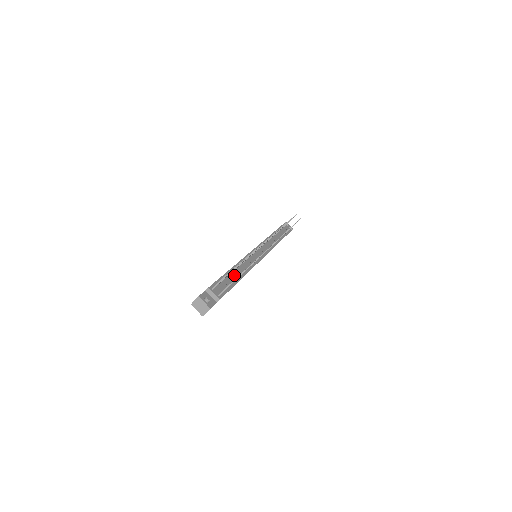
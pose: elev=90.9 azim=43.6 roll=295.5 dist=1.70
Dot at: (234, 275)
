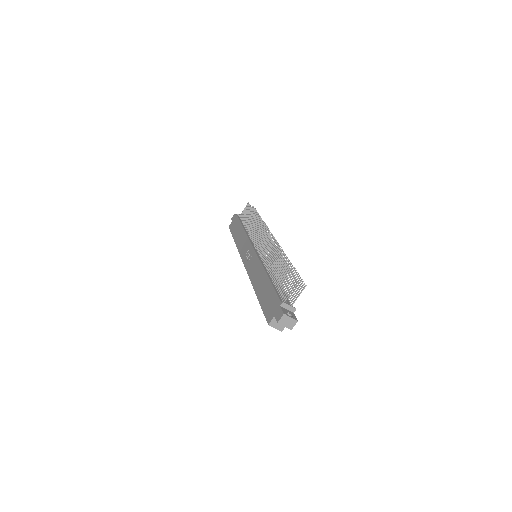
Dot at: occluded
